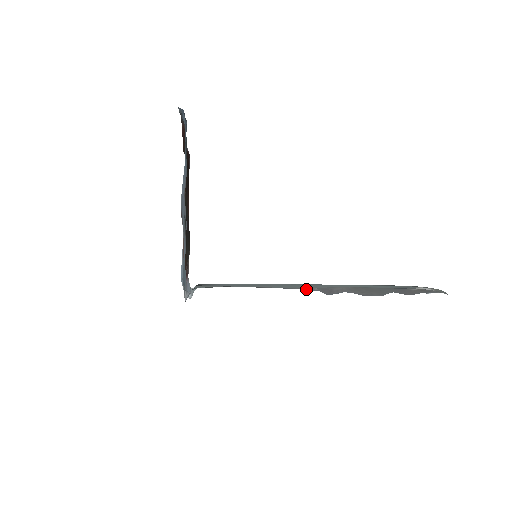
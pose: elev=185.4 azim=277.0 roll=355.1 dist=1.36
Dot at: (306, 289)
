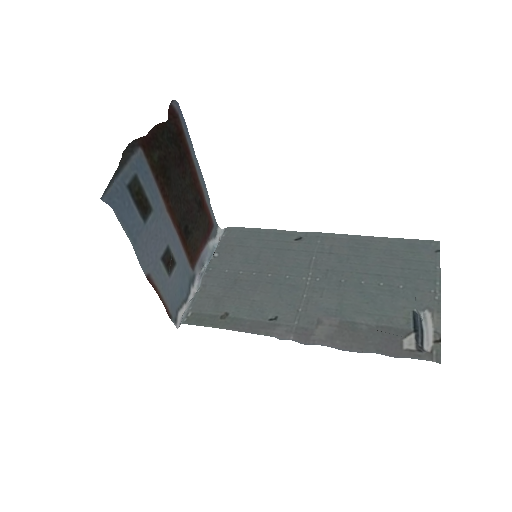
Dot at: (282, 335)
